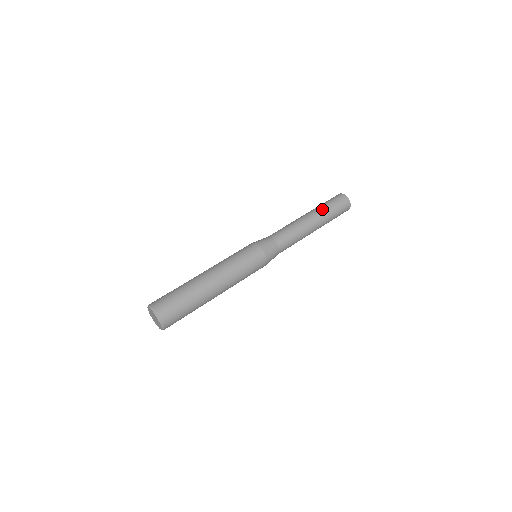
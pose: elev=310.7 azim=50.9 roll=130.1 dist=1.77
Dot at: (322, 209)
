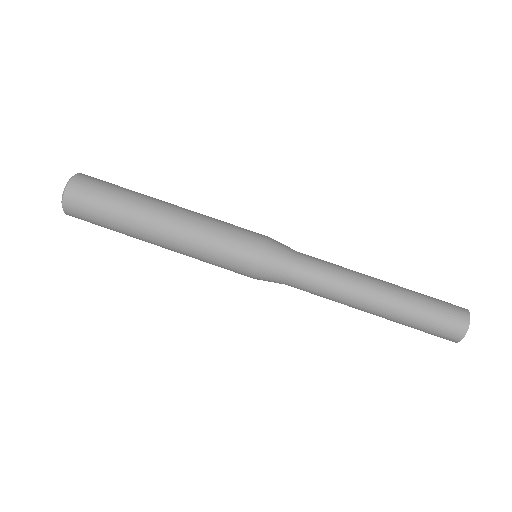
Dot at: (407, 308)
